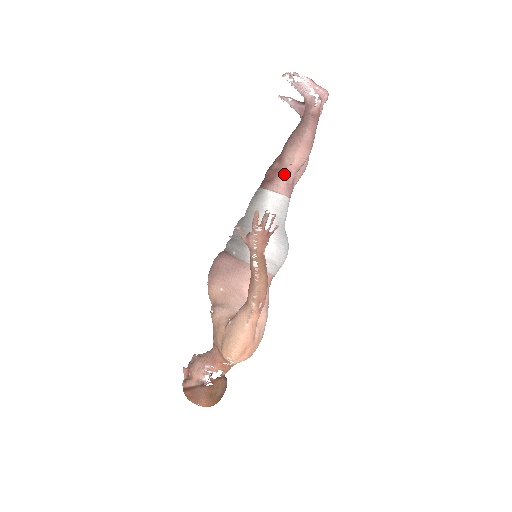
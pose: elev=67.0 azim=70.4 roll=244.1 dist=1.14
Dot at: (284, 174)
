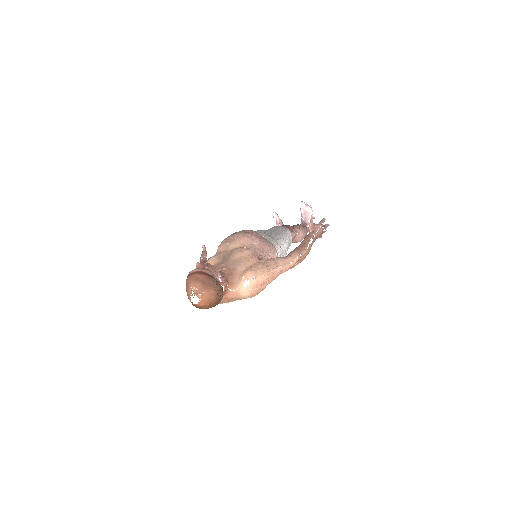
Dot at: (295, 234)
